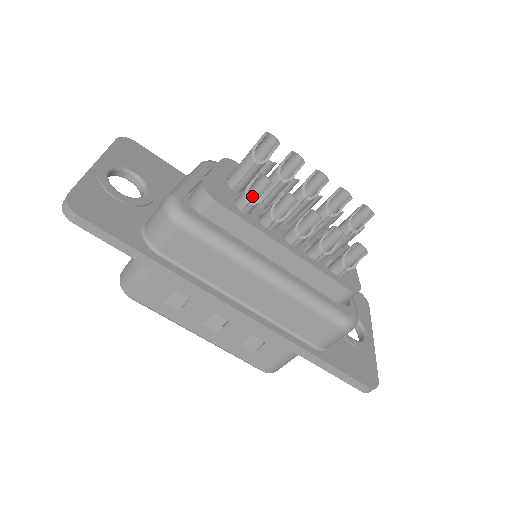
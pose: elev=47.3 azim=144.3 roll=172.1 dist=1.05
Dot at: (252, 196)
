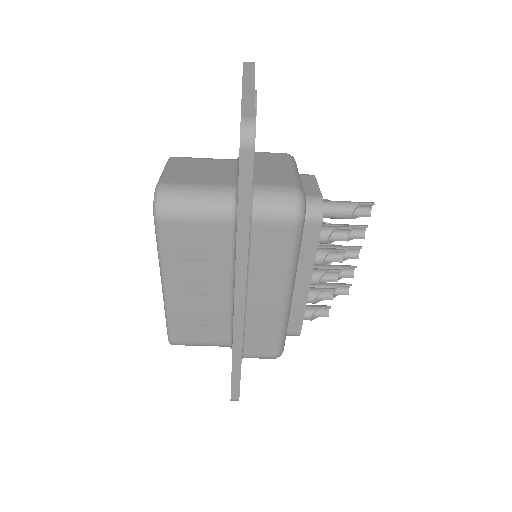
Dot at: occluded
